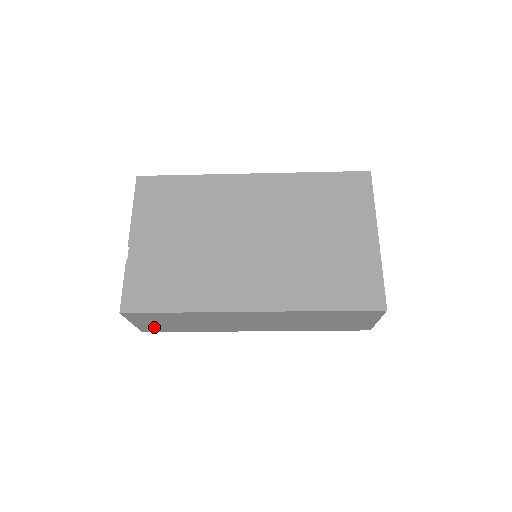
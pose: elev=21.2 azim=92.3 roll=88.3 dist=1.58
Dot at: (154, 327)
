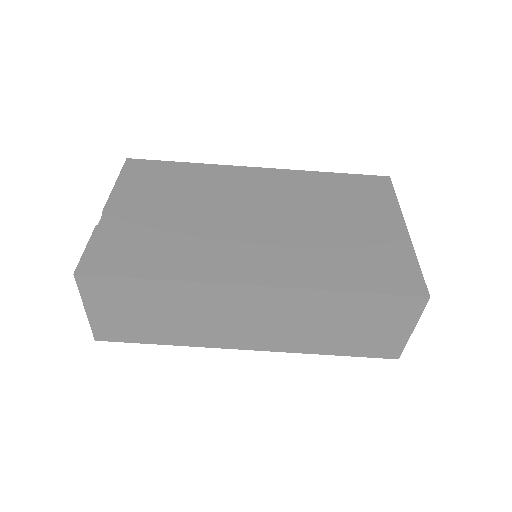
Dot at: (113, 325)
